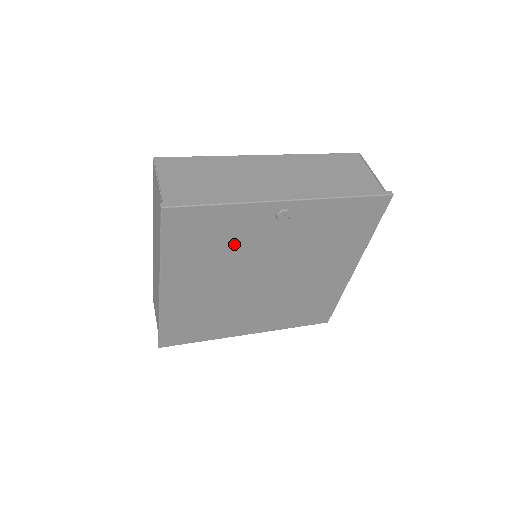
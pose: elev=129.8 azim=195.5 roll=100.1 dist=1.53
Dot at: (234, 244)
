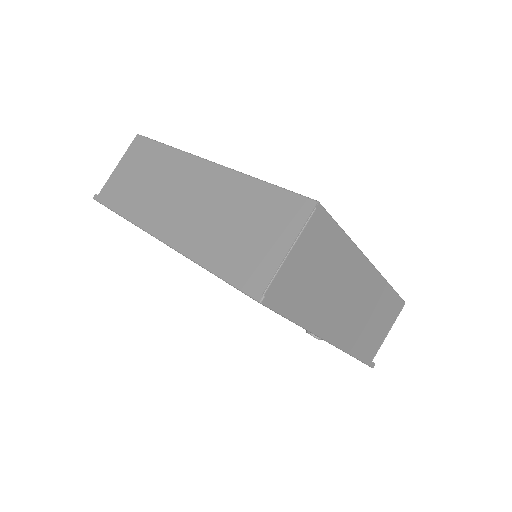
Dot at: occluded
